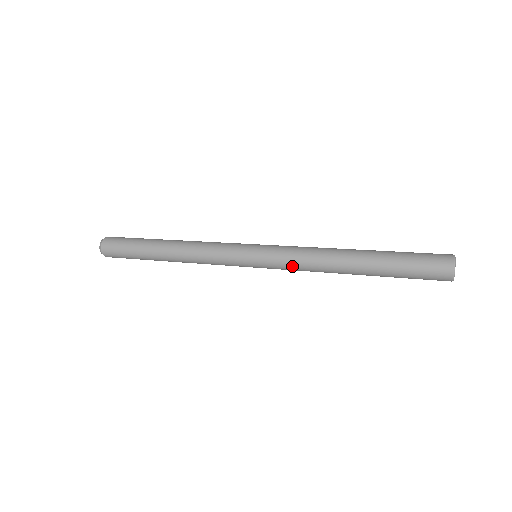
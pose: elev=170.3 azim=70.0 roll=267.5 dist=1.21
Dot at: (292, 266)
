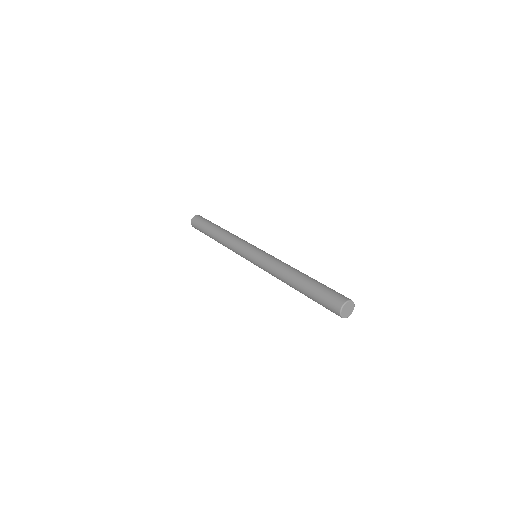
Dot at: occluded
